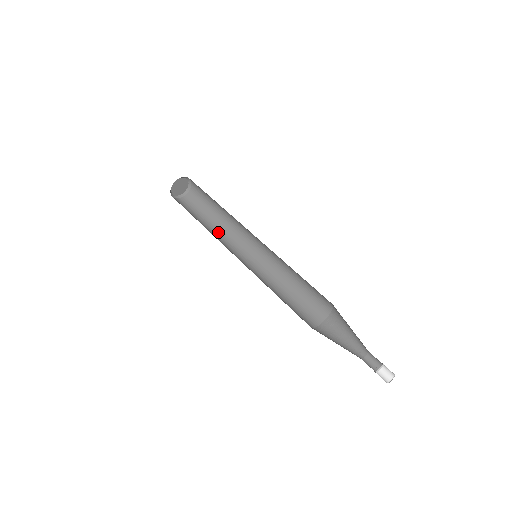
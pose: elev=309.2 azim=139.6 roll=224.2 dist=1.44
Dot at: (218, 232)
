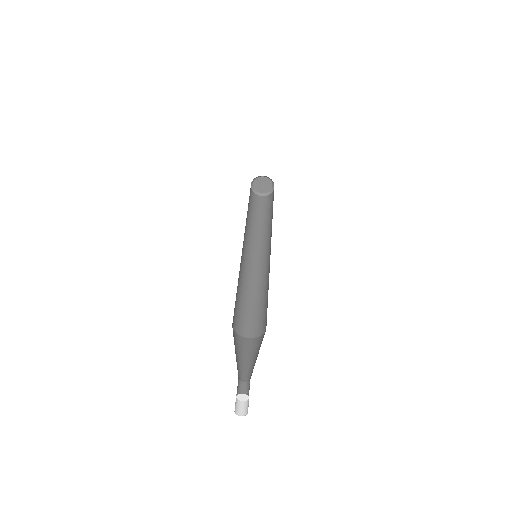
Dot at: (257, 230)
